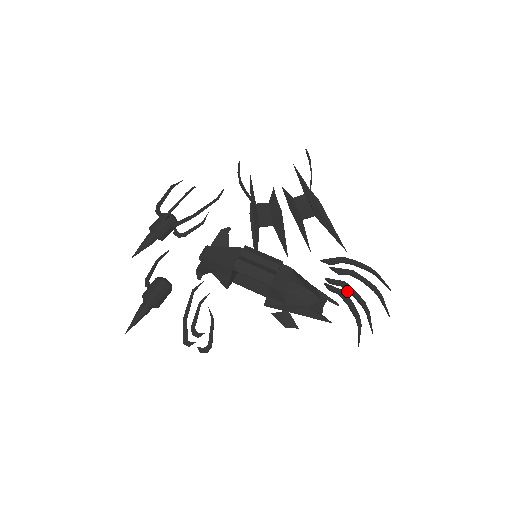
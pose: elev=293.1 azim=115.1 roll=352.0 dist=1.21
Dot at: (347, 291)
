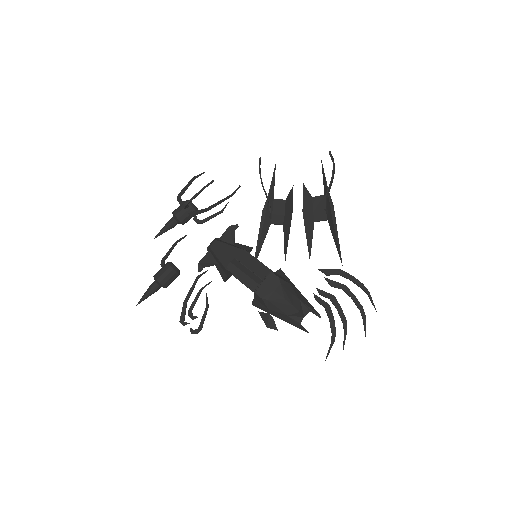
Dot at: occluded
